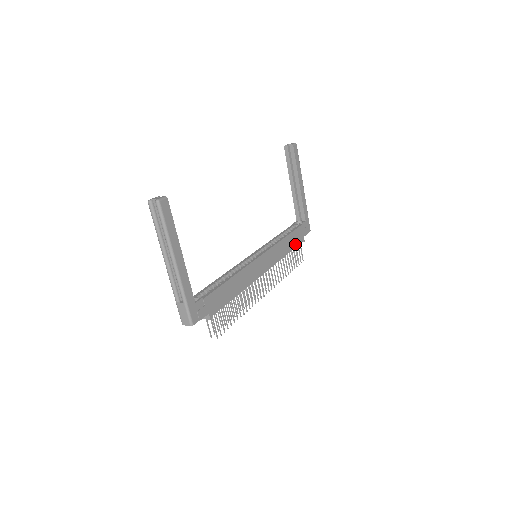
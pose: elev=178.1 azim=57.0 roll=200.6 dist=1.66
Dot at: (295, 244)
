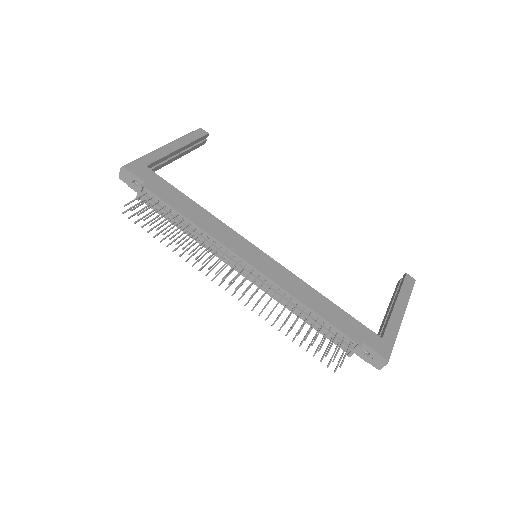
Dot at: (335, 322)
